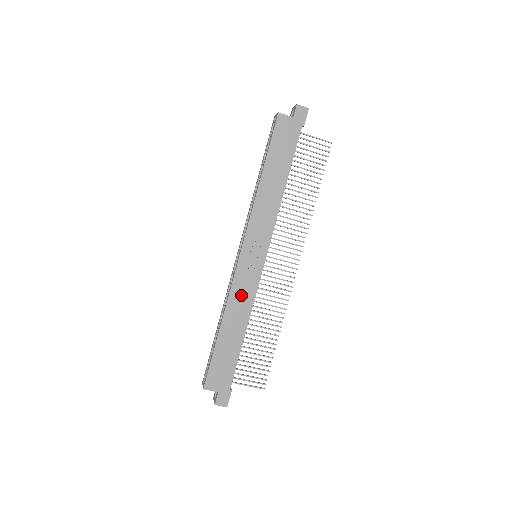
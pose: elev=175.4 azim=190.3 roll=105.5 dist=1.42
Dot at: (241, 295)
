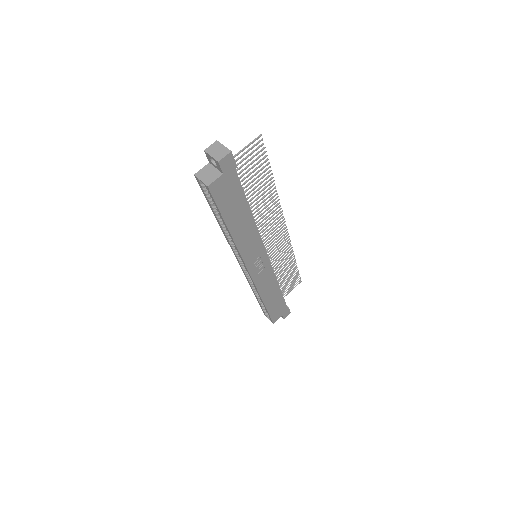
Dot at: (265, 283)
